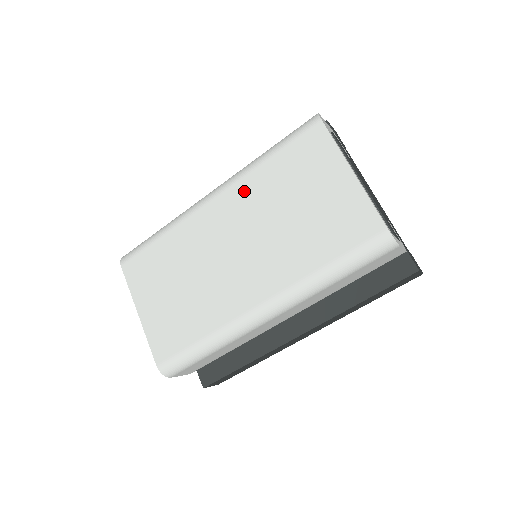
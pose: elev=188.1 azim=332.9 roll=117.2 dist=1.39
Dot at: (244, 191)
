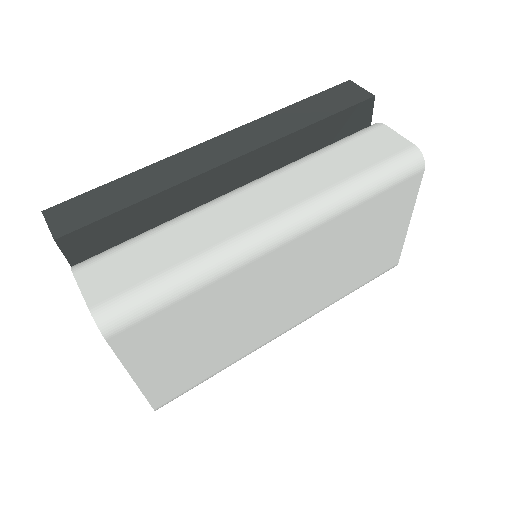
Dot at: (325, 235)
